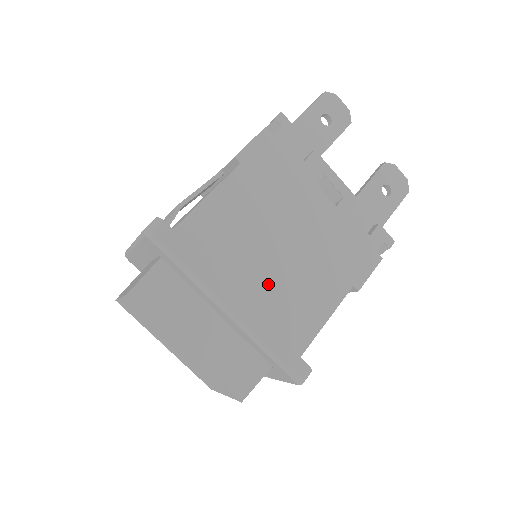
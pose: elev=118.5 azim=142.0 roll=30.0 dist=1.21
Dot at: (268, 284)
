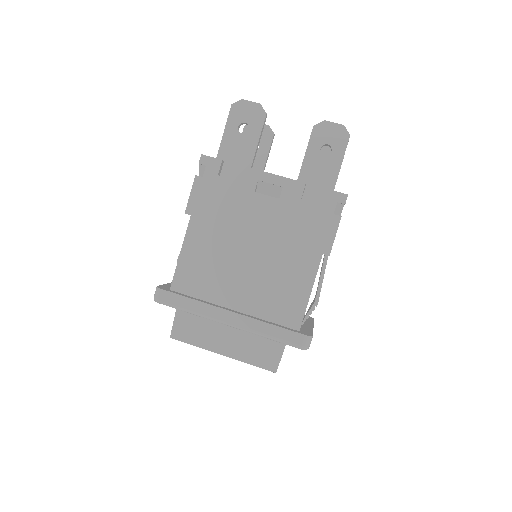
Dot at: (251, 289)
